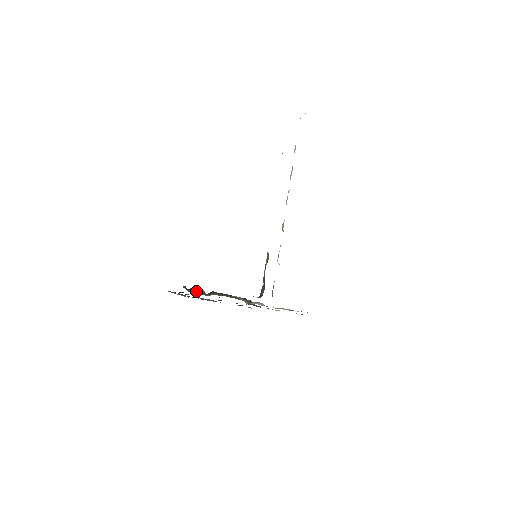
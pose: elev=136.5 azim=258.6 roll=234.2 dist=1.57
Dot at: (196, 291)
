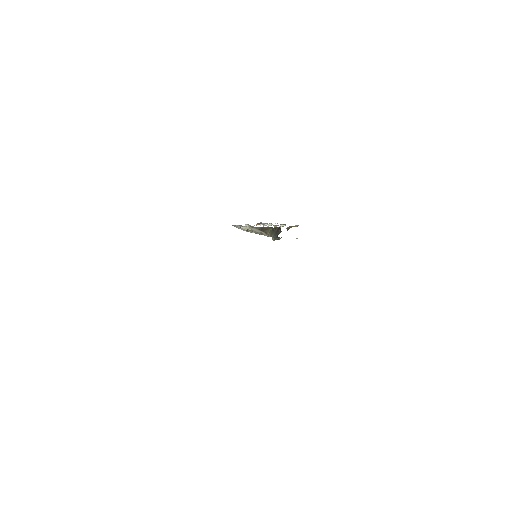
Dot at: occluded
